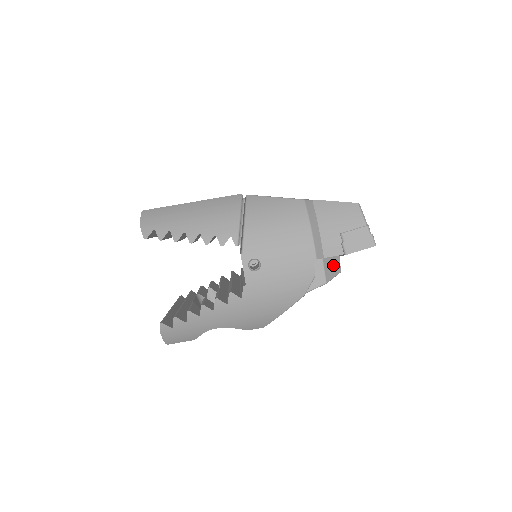
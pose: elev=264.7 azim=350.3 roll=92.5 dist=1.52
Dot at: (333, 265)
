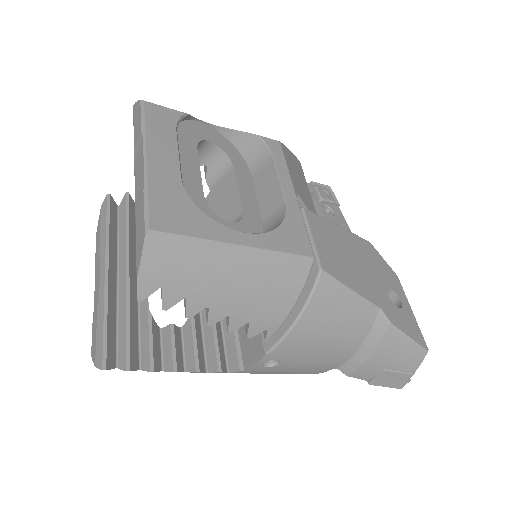
Dot at: occluded
